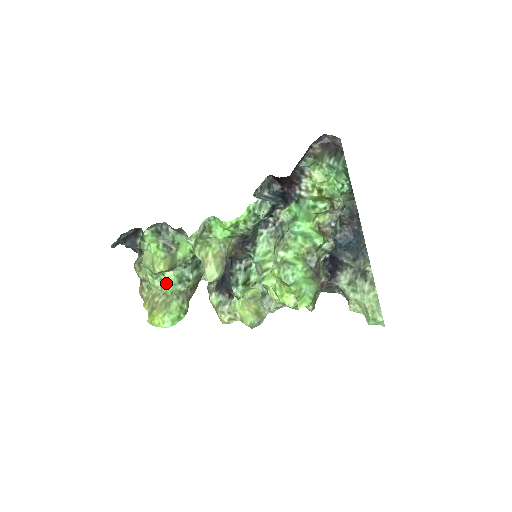
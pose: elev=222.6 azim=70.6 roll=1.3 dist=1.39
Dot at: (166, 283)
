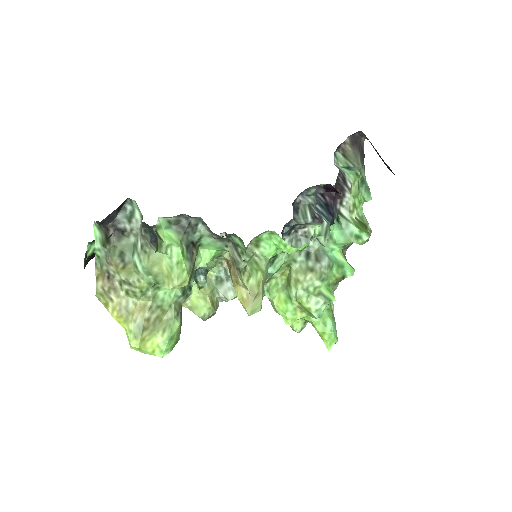
Dot at: (163, 292)
